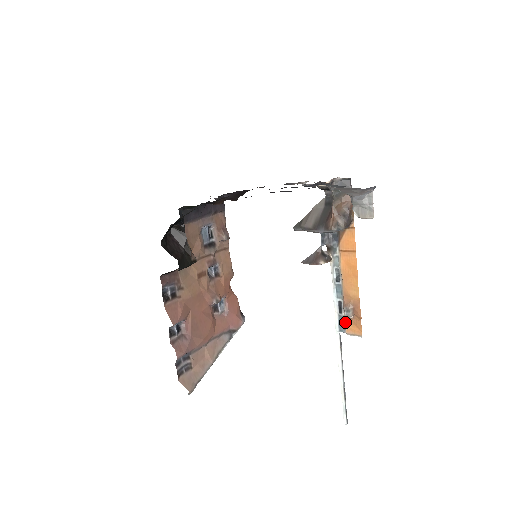
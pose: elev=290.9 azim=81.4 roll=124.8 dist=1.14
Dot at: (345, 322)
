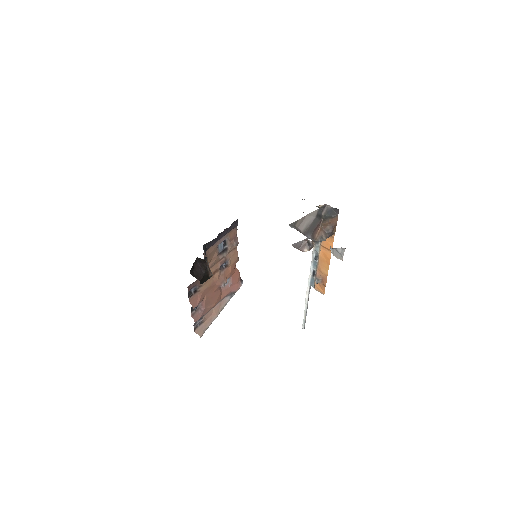
Dot at: (315, 283)
